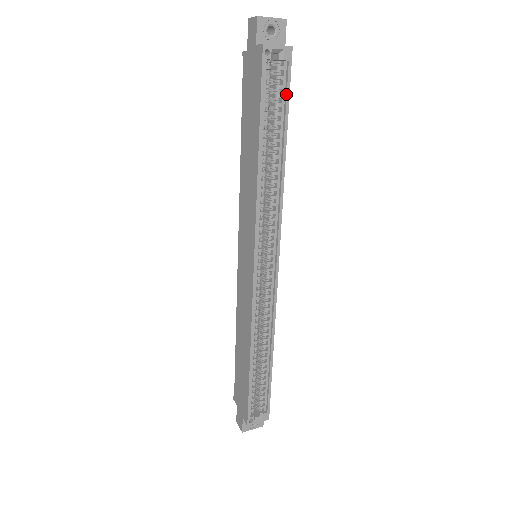
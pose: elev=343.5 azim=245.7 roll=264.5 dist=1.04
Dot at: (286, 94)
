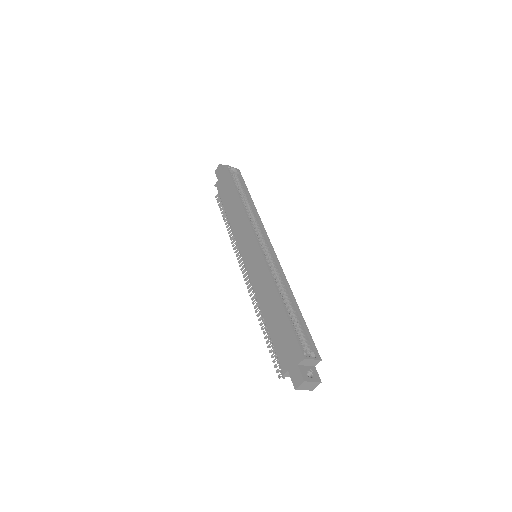
Dot at: (243, 182)
